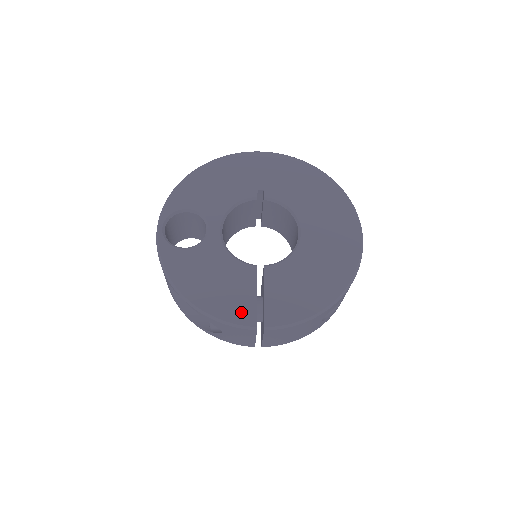
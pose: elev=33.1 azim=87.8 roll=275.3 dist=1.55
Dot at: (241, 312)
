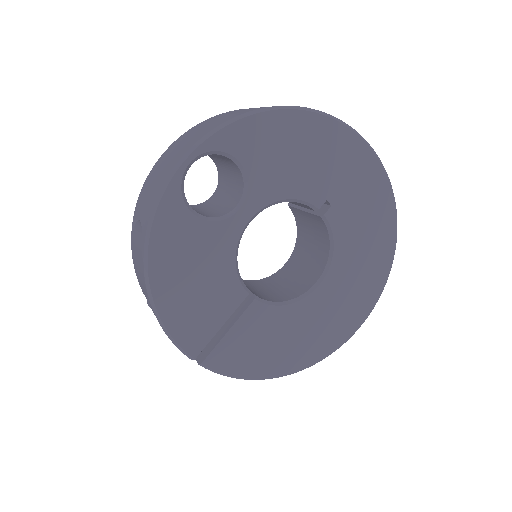
Dot at: (193, 334)
